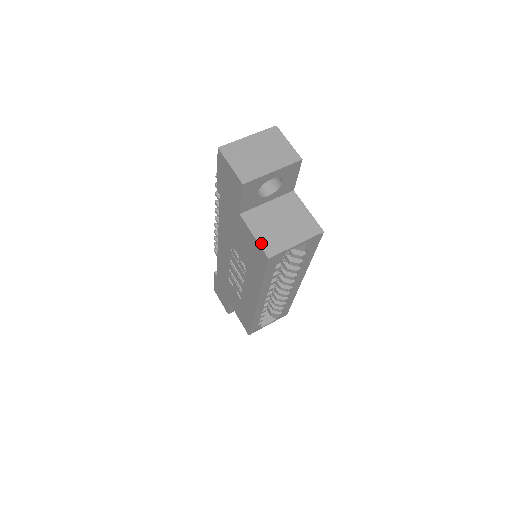
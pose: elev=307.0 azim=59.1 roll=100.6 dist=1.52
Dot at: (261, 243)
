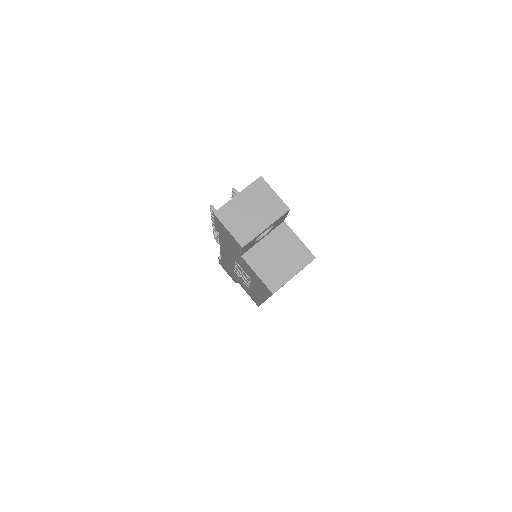
Dot at: (264, 281)
